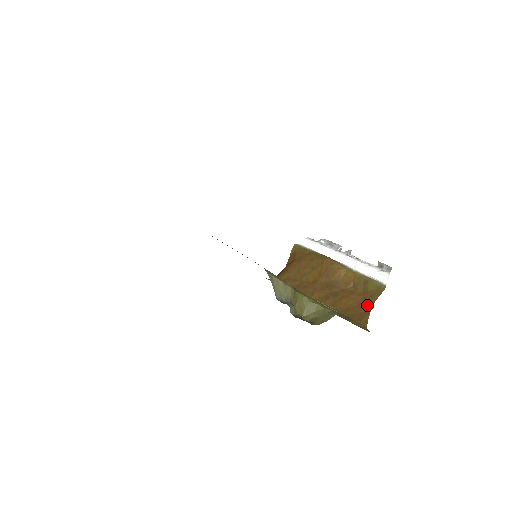
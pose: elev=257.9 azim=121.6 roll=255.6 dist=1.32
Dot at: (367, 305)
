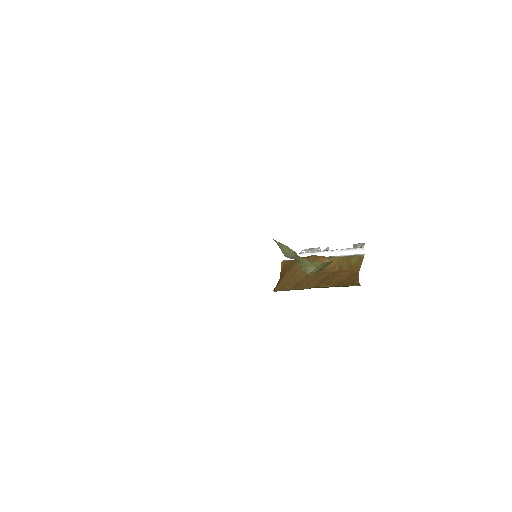
Dot at: (355, 274)
